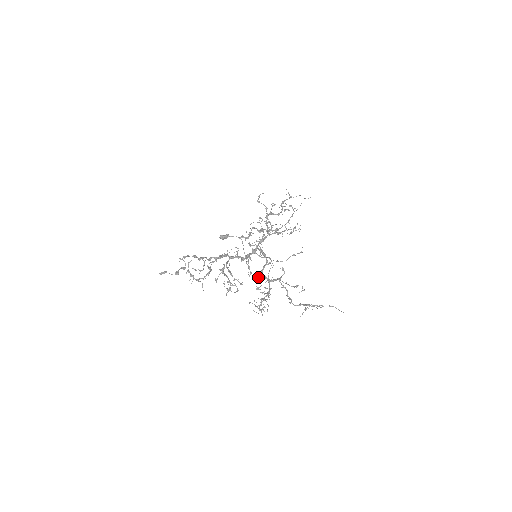
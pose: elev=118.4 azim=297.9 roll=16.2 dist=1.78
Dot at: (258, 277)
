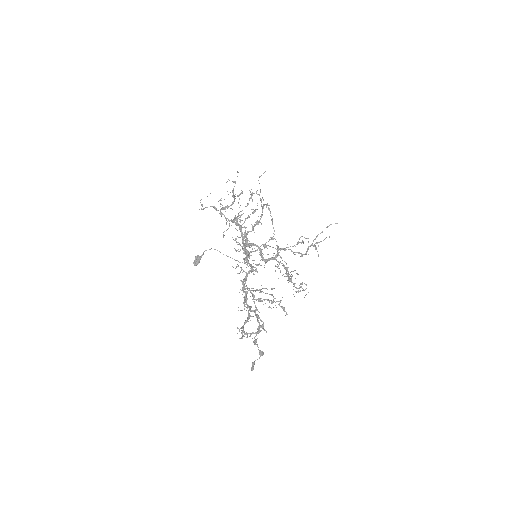
Dot at: (264, 265)
